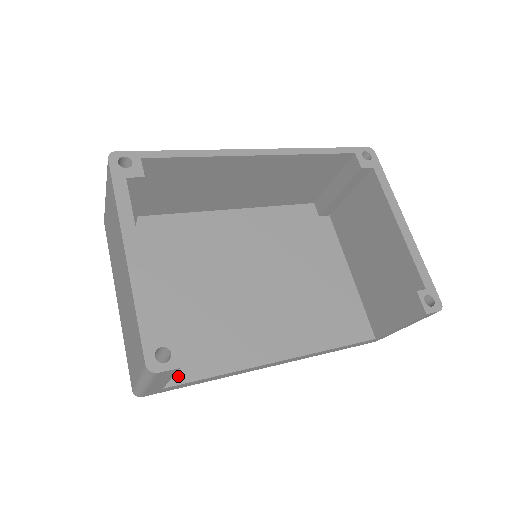
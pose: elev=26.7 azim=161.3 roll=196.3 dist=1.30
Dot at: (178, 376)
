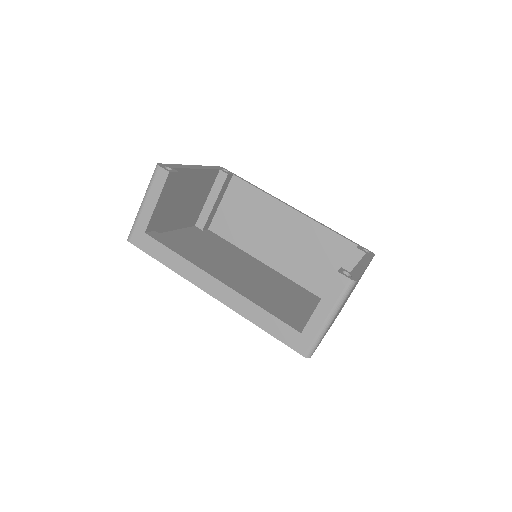
Dot at: (158, 238)
